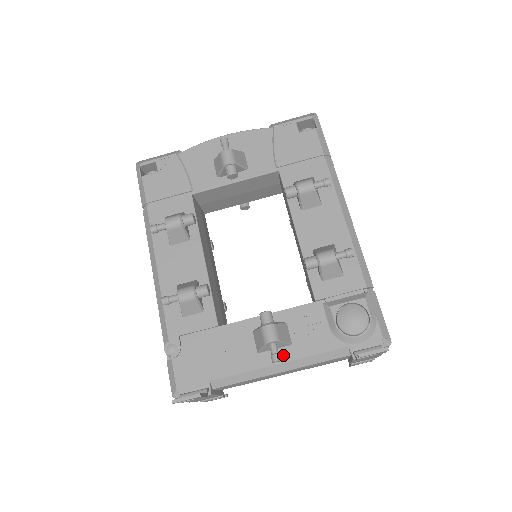
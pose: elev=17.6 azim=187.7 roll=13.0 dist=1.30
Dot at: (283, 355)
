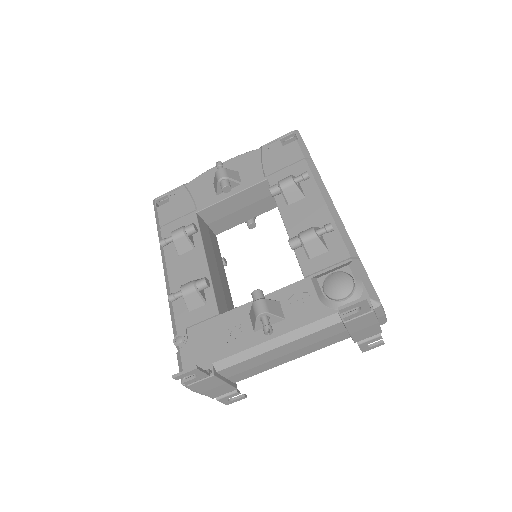
Dot at: (277, 330)
